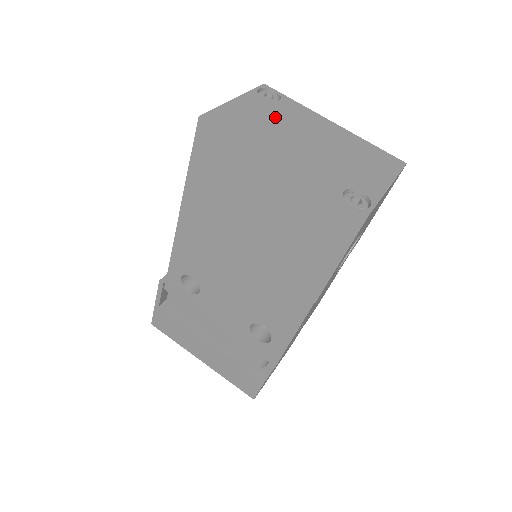
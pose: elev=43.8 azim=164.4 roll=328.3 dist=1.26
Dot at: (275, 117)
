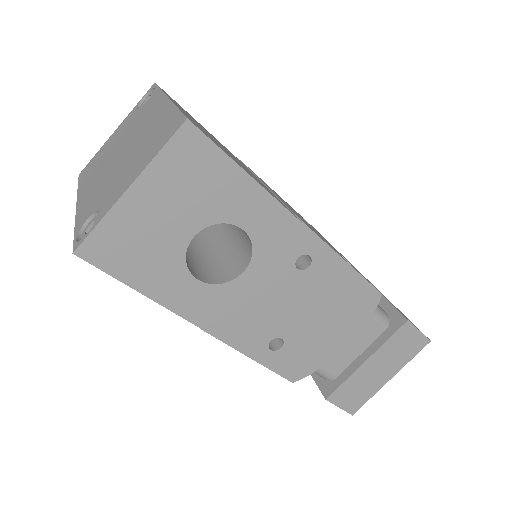
Dot at: (123, 134)
